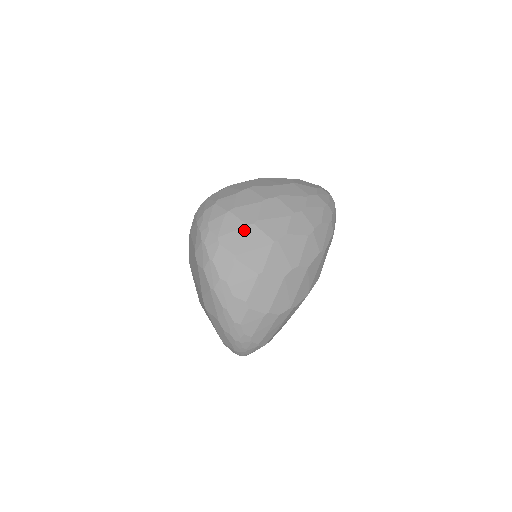
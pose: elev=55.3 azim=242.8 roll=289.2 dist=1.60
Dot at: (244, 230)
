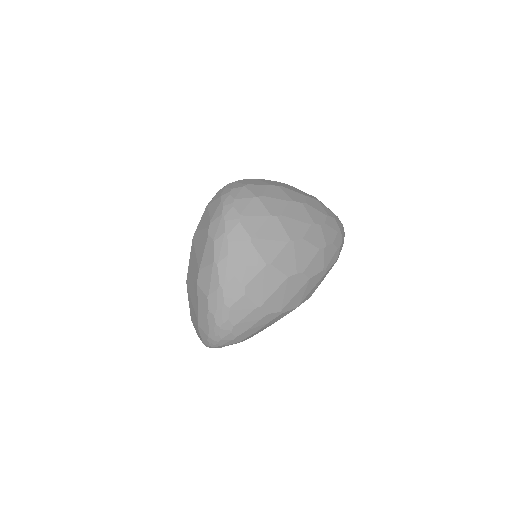
Dot at: (267, 218)
